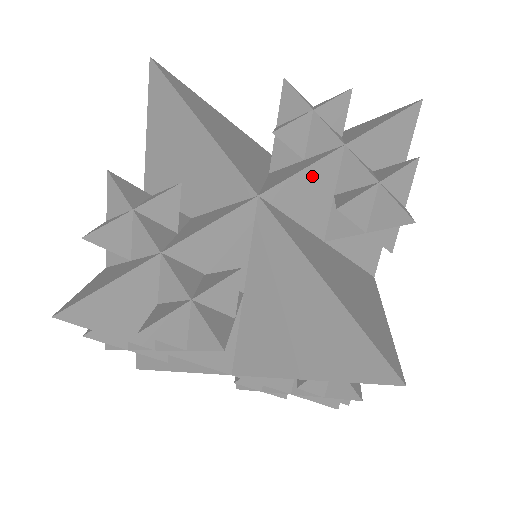
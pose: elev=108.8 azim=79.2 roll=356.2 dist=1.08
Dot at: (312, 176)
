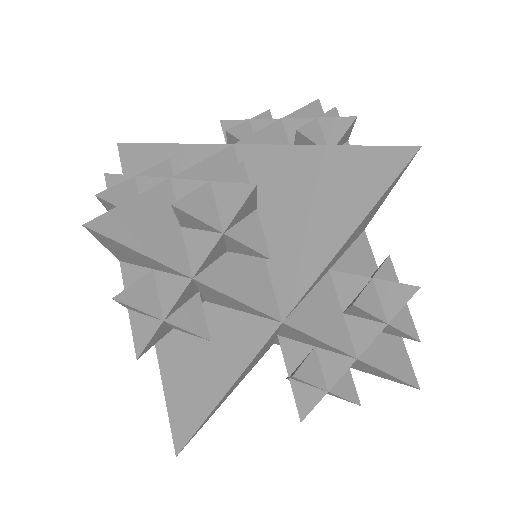
Dot at: (268, 137)
